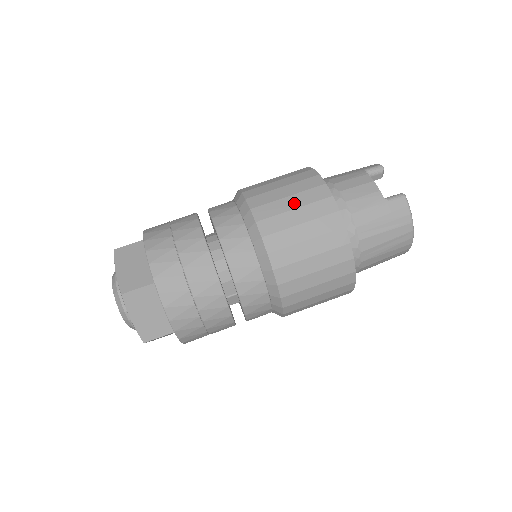
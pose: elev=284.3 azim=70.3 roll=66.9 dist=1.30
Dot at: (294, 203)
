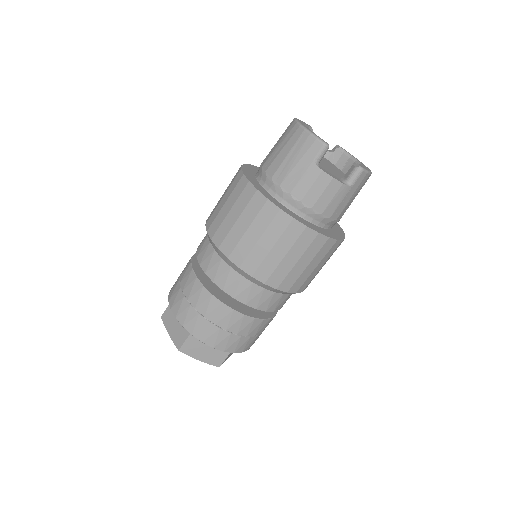
Dot at: (293, 258)
